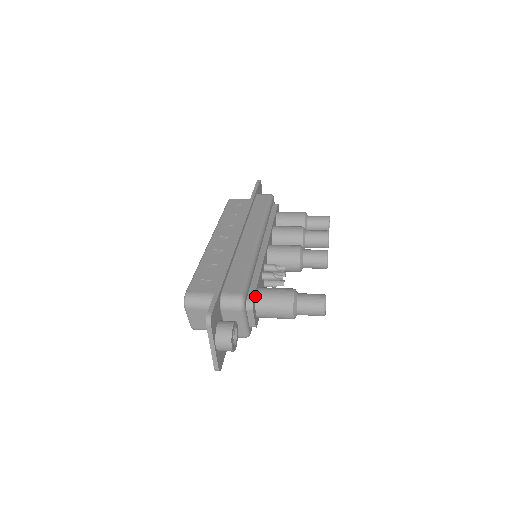
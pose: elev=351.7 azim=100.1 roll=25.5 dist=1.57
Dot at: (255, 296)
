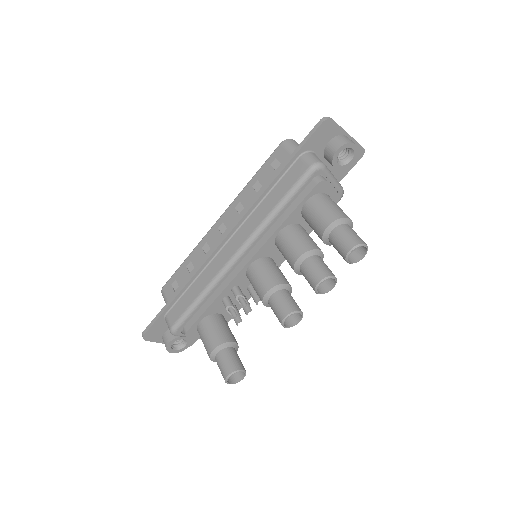
Dot at: (194, 327)
